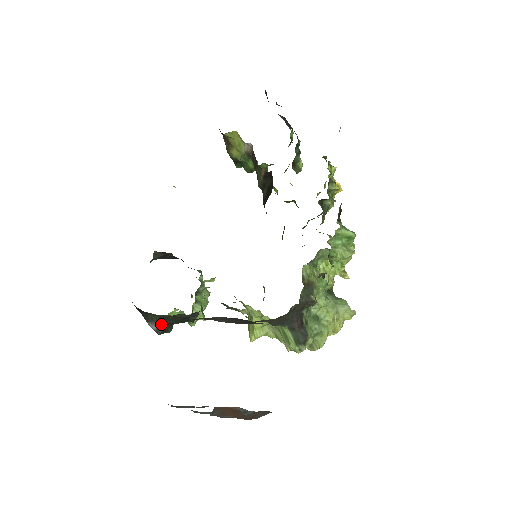
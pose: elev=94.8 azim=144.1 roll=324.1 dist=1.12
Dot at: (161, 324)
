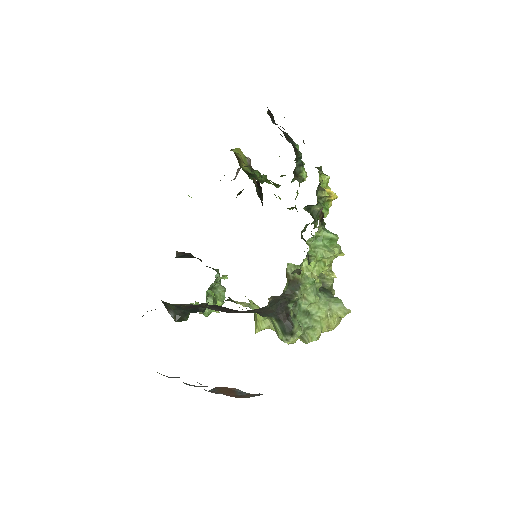
Dot at: (177, 313)
